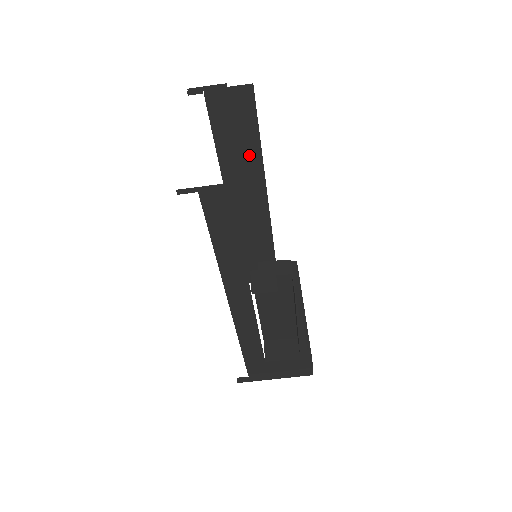
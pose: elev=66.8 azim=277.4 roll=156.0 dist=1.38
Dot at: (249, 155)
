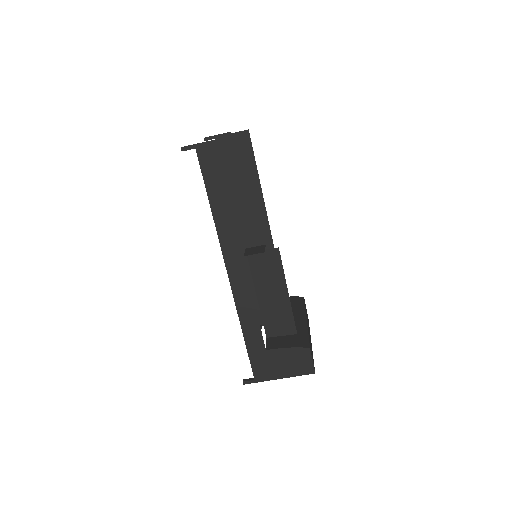
Dot at: (251, 188)
